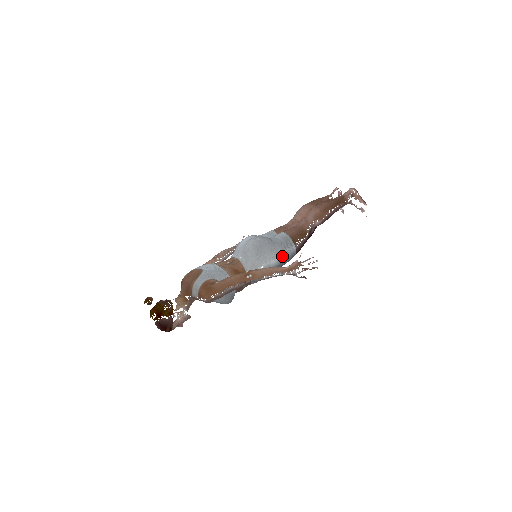
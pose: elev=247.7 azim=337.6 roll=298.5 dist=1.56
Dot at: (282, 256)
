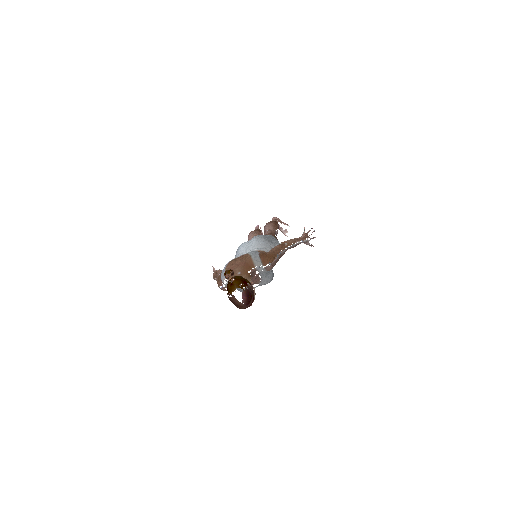
Dot at: occluded
